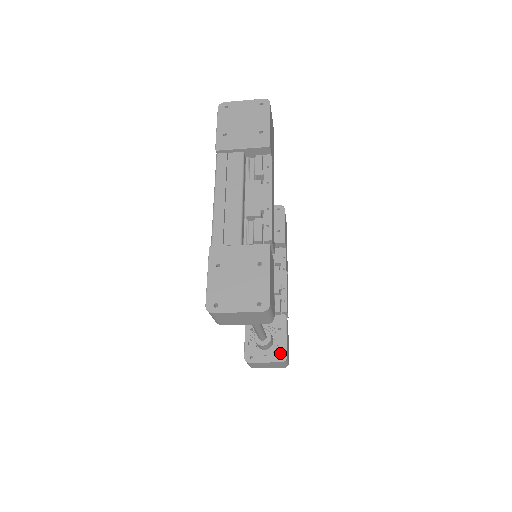
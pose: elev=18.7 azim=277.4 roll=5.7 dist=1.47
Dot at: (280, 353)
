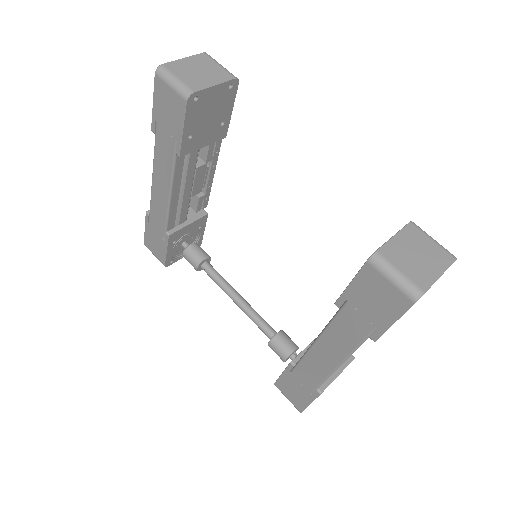
Dot at: occluded
